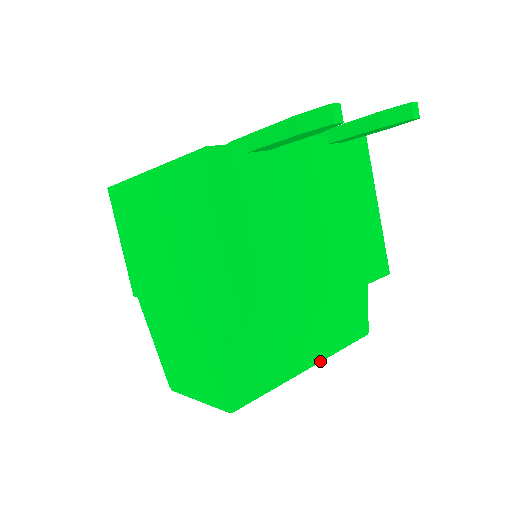
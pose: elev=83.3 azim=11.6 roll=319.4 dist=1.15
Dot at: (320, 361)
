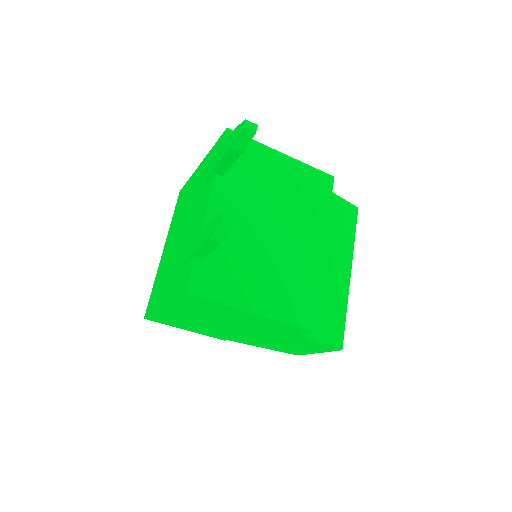
Dot at: (351, 263)
